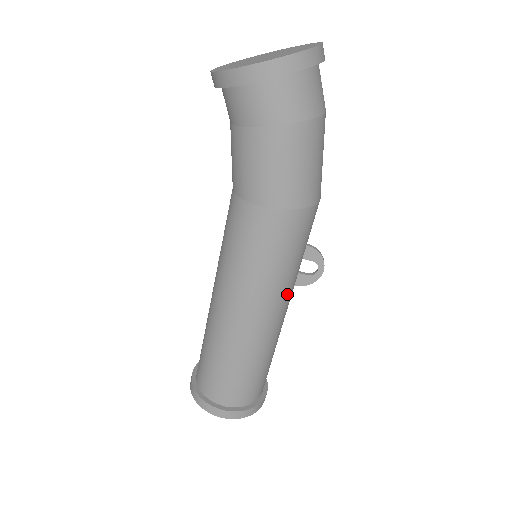
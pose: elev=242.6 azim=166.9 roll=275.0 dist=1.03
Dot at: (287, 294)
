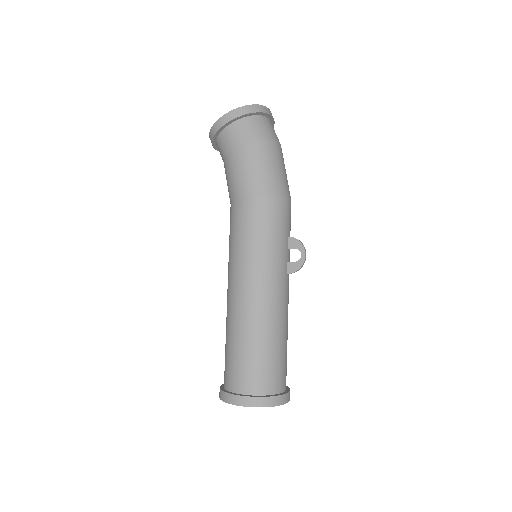
Dot at: (276, 272)
